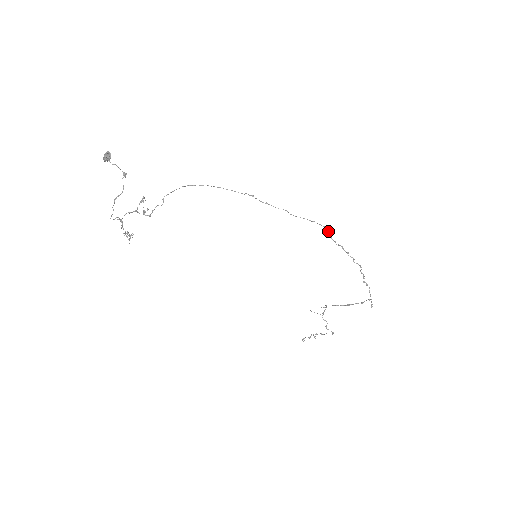
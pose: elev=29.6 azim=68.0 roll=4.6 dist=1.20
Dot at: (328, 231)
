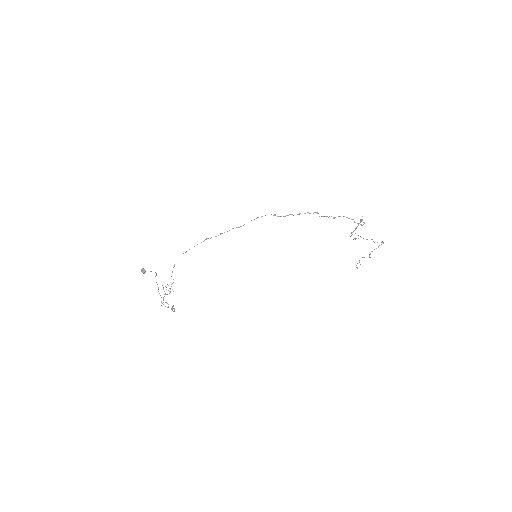
Dot at: occluded
